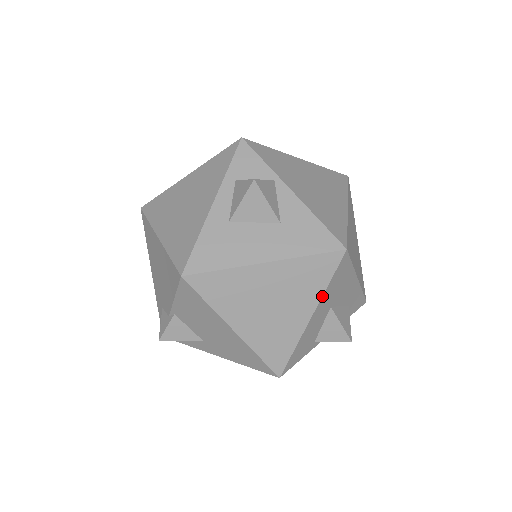
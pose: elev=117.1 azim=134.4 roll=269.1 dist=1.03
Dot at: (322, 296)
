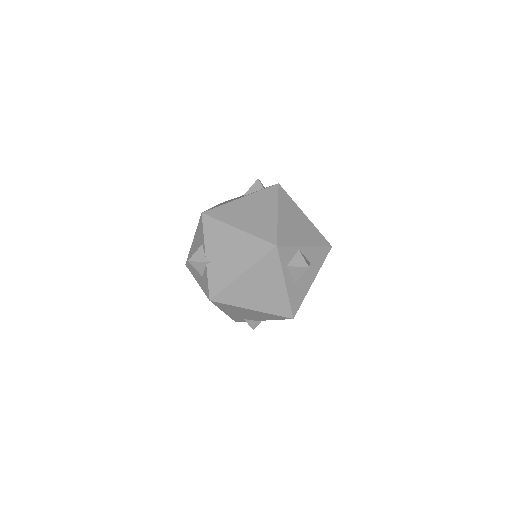
Dot at: occluded
